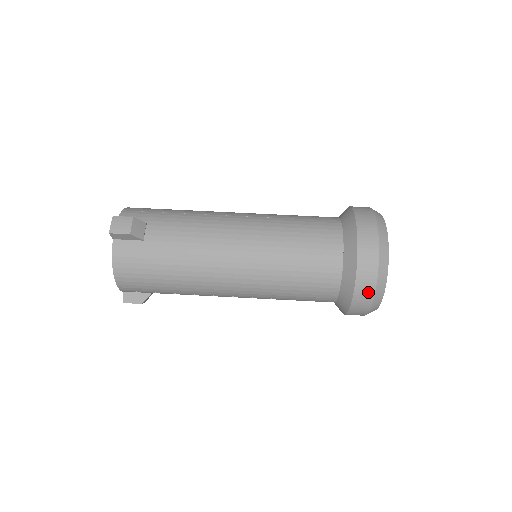
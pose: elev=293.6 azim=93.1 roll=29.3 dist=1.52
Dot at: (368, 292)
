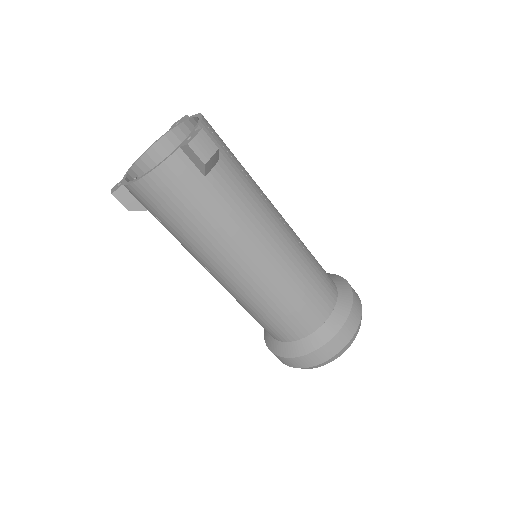
Dot at: (314, 362)
